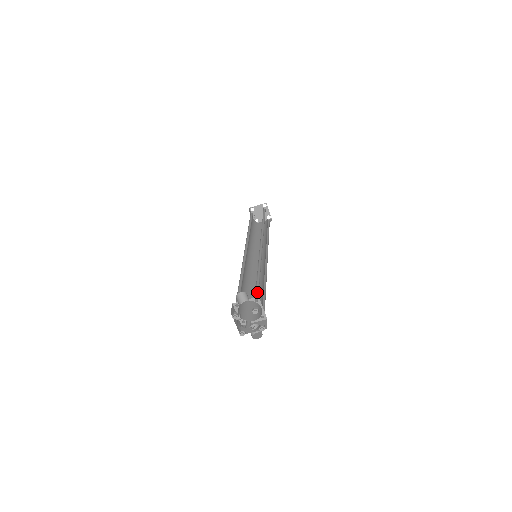
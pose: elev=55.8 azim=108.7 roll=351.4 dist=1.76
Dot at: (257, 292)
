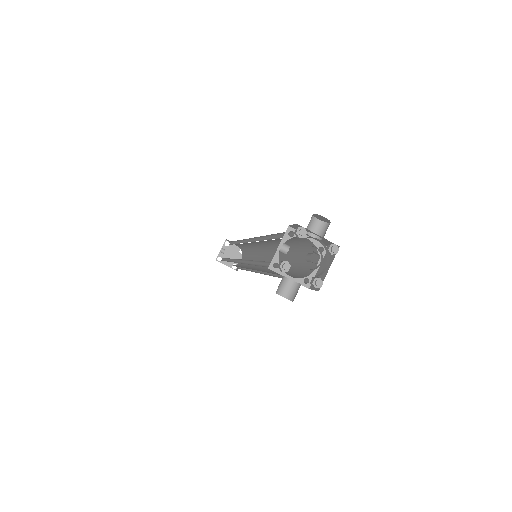
Dot at: (310, 251)
